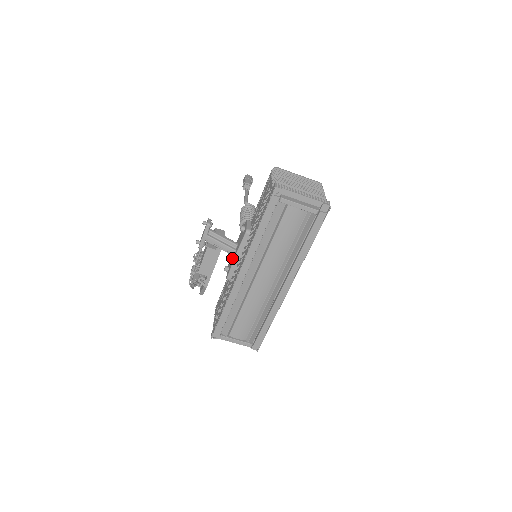
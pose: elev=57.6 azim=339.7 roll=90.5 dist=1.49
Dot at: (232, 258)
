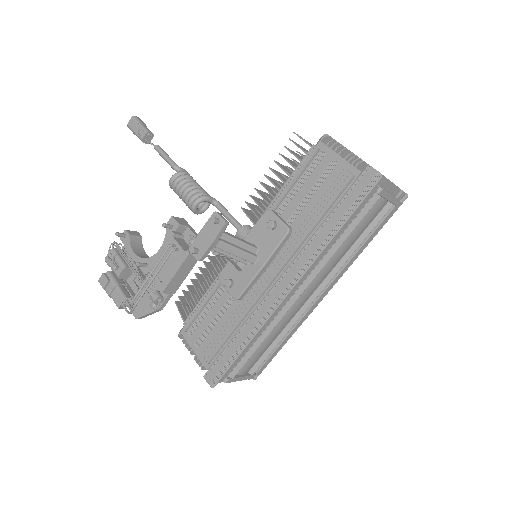
Dot at: (245, 268)
